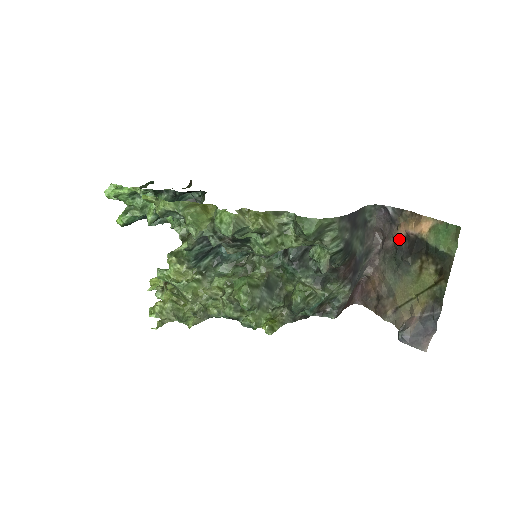
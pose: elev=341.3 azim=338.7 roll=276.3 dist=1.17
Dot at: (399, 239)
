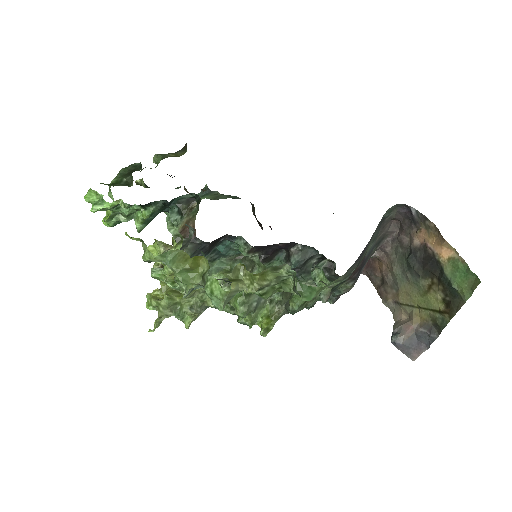
Dot at: (416, 243)
